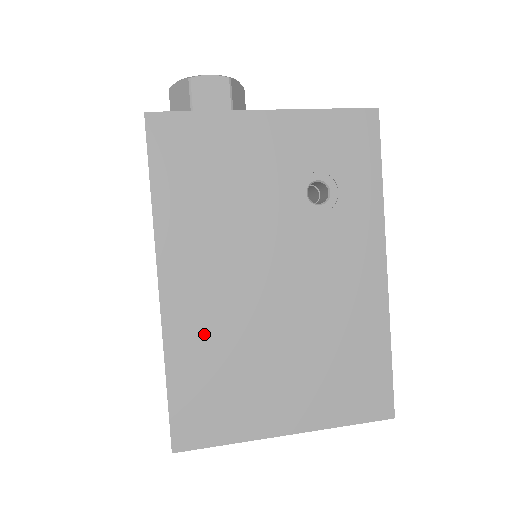
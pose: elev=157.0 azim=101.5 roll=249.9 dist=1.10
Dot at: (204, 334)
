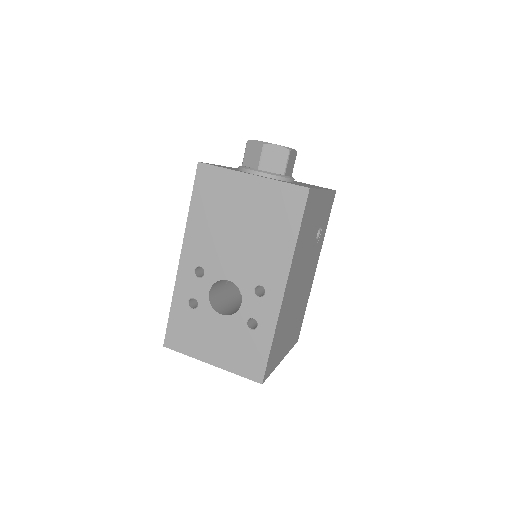
Dot at: (285, 314)
